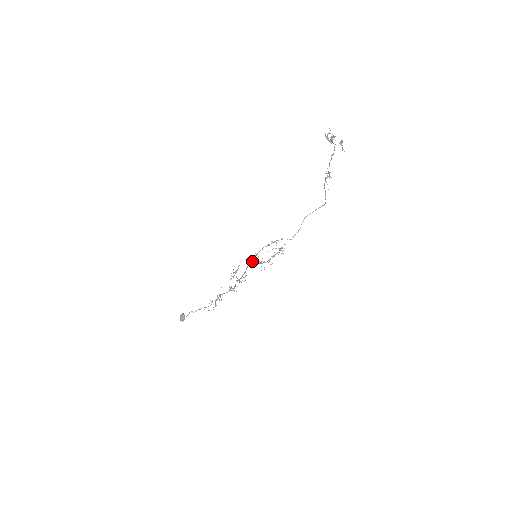
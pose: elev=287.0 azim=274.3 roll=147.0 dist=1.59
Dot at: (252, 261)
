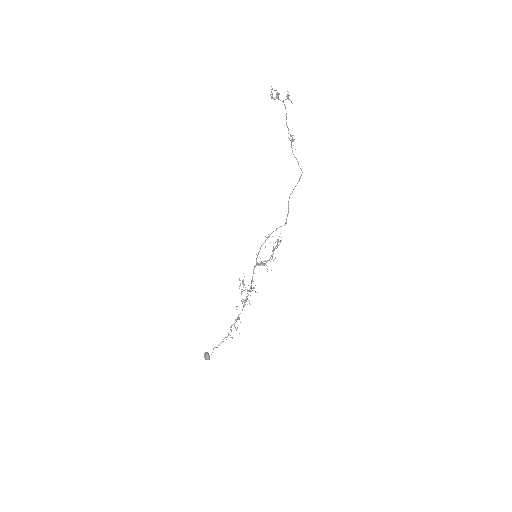
Dot at: (255, 265)
